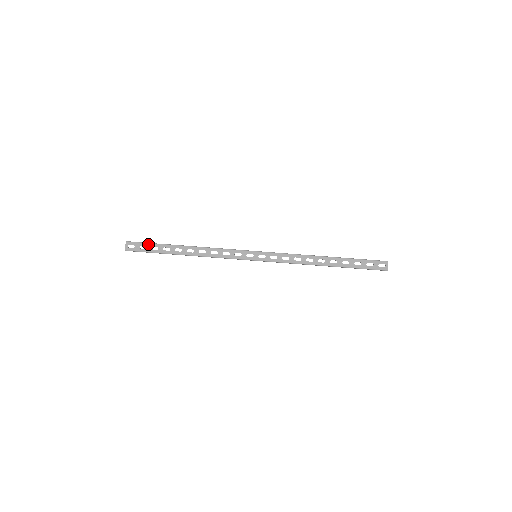
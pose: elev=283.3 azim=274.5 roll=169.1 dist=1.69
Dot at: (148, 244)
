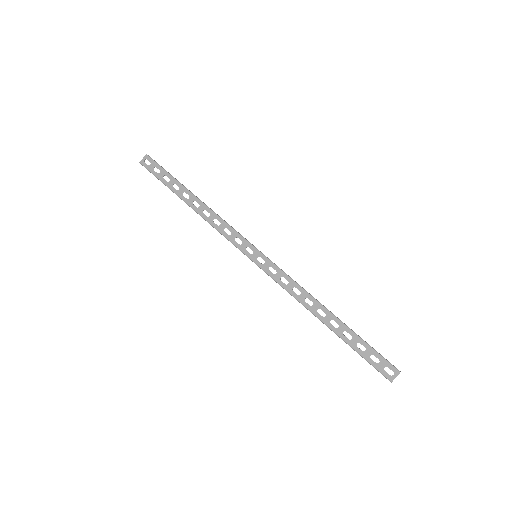
Dot at: (163, 170)
